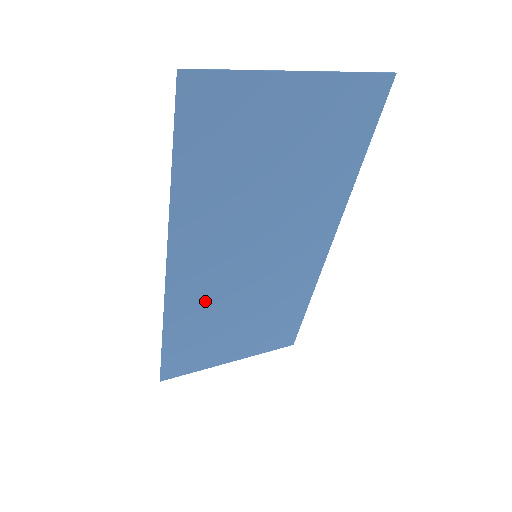
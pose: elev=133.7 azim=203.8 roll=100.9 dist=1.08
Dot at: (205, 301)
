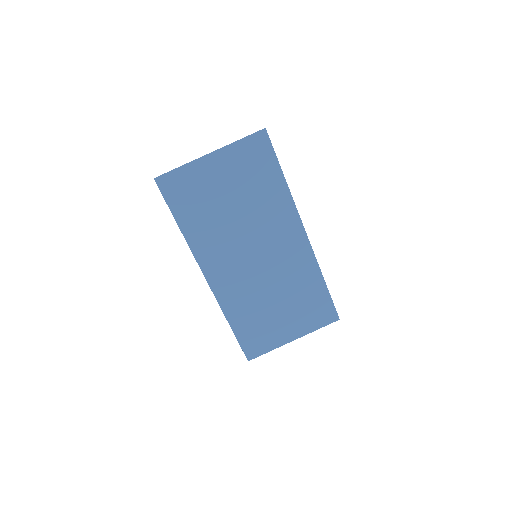
Dot at: (242, 294)
